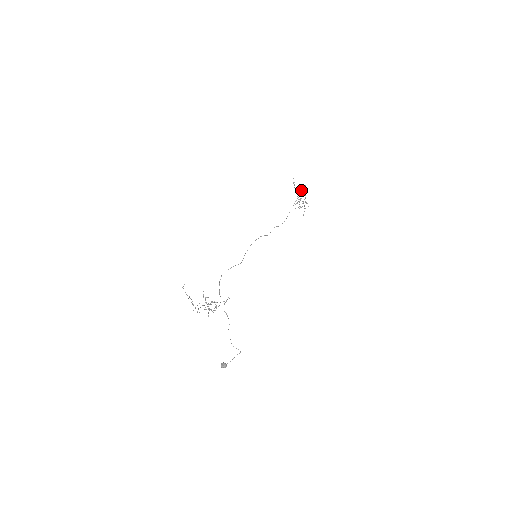
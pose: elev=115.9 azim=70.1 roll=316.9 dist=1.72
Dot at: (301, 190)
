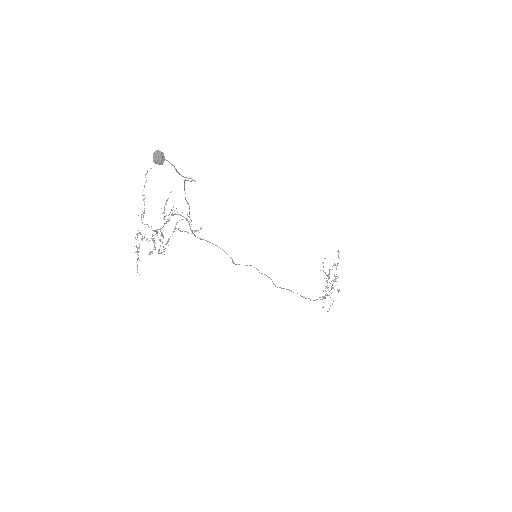
Dot at: occluded
